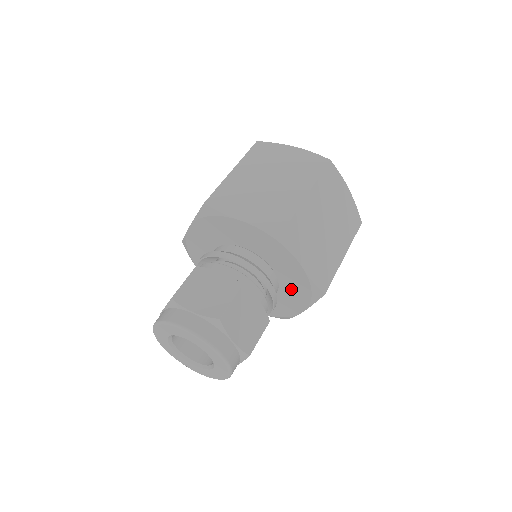
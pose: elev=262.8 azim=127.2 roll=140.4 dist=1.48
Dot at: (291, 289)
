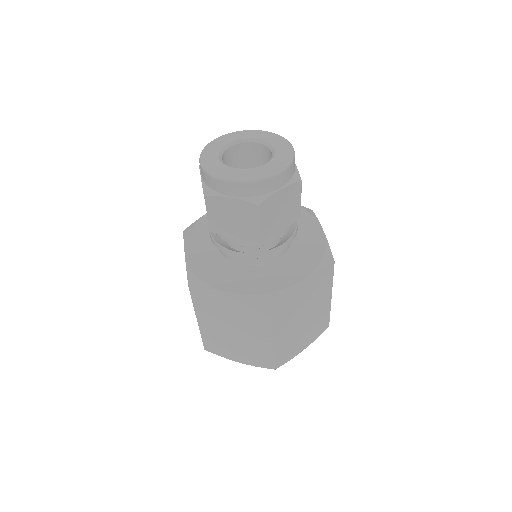
Dot at: (302, 252)
